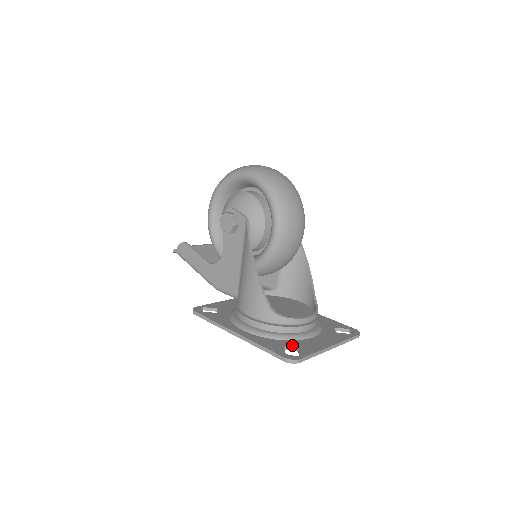
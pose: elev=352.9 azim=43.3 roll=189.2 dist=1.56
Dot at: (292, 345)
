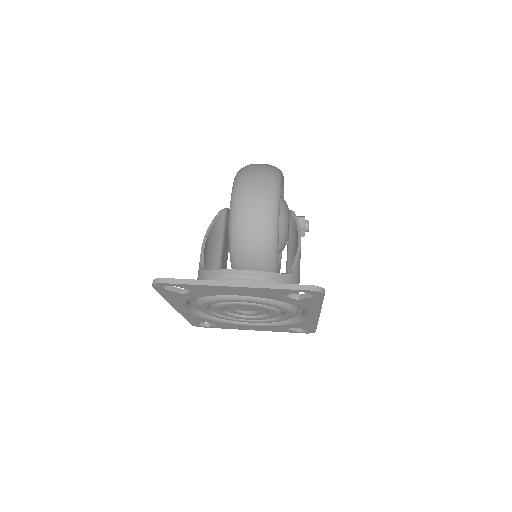
Dot at: occluded
